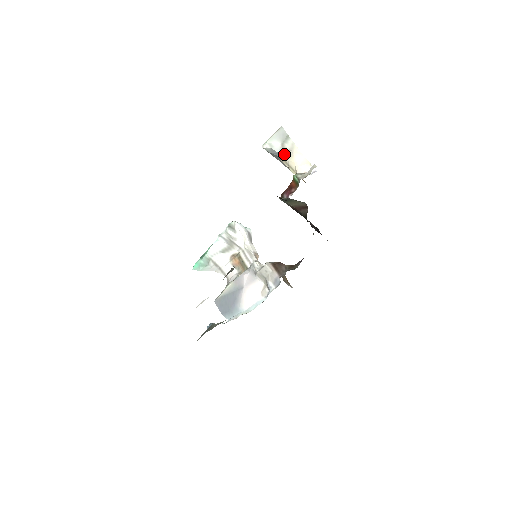
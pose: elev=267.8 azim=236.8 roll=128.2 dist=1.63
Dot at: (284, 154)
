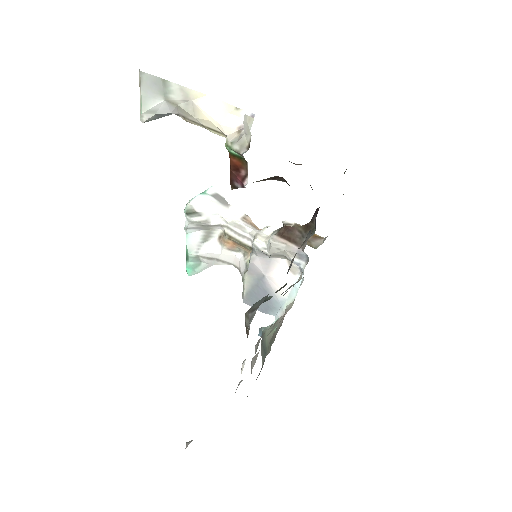
Dot at: (181, 111)
